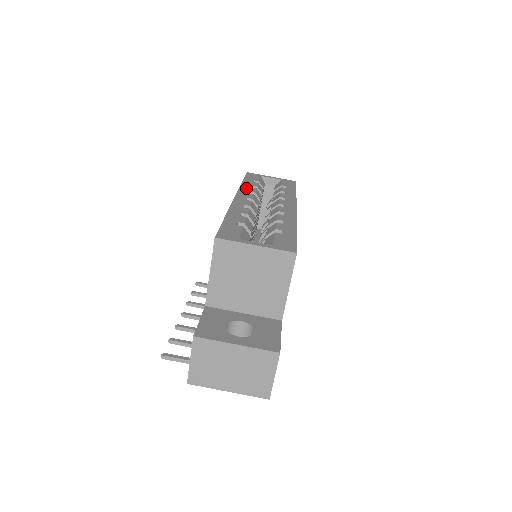
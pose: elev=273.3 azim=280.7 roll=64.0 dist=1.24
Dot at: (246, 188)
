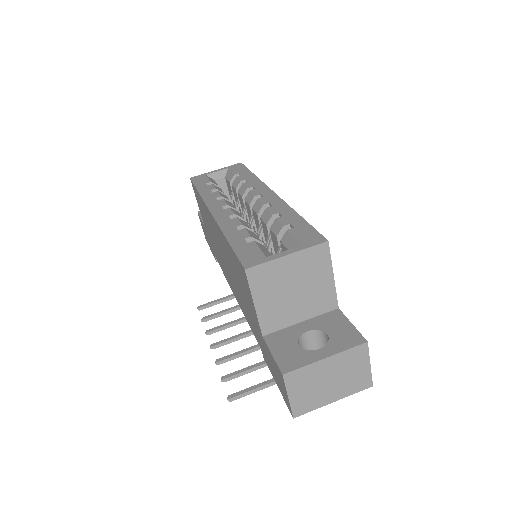
Dot at: (209, 196)
